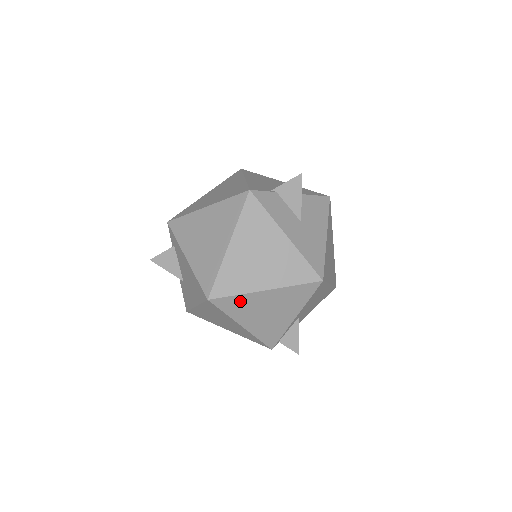
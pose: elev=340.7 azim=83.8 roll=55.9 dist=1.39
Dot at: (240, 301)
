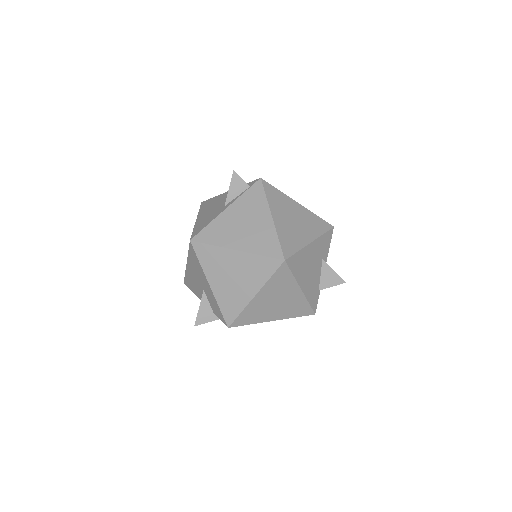
Dot at: occluded
